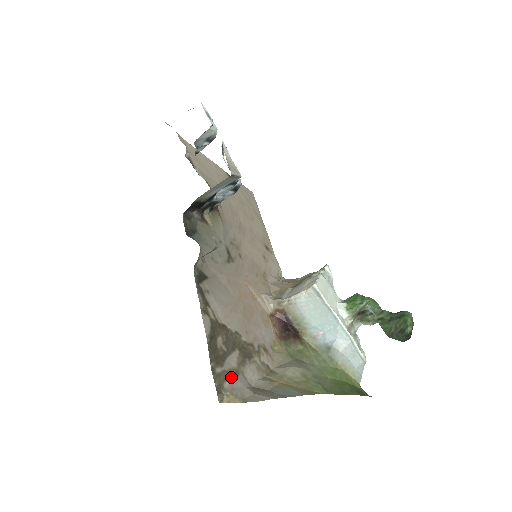
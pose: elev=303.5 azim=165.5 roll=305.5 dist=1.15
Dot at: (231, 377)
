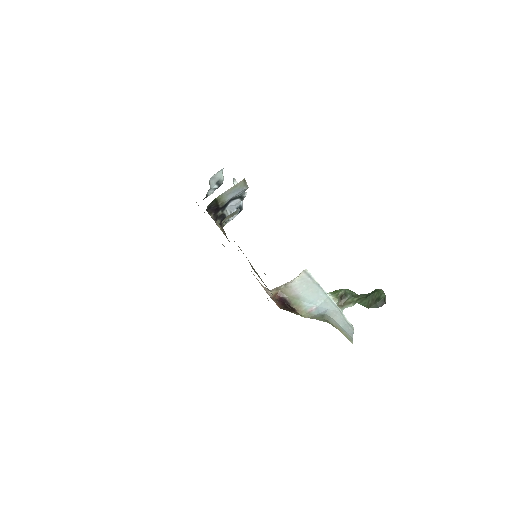
Dot at: occluded
